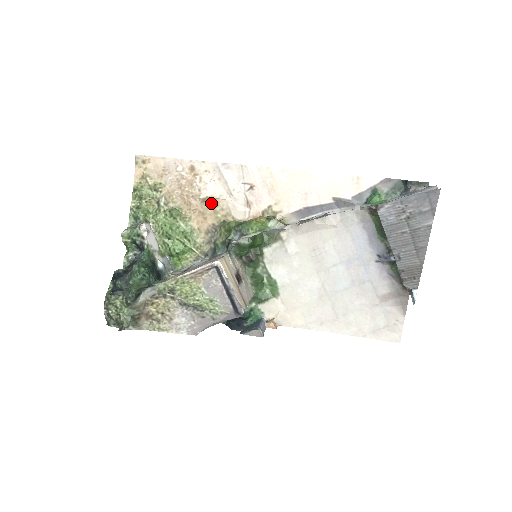
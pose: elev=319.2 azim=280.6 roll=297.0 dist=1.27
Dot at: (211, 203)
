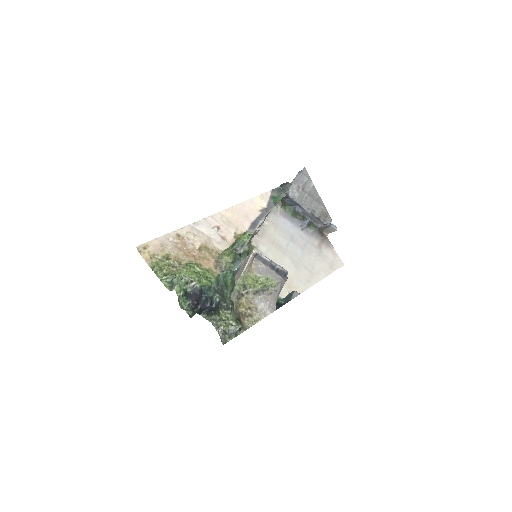
Dot at: (204, 249)
